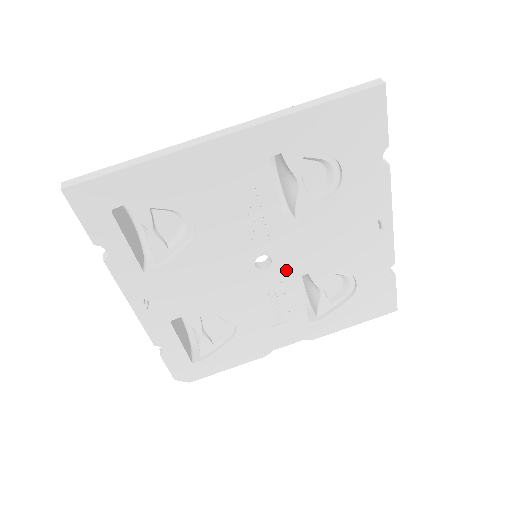
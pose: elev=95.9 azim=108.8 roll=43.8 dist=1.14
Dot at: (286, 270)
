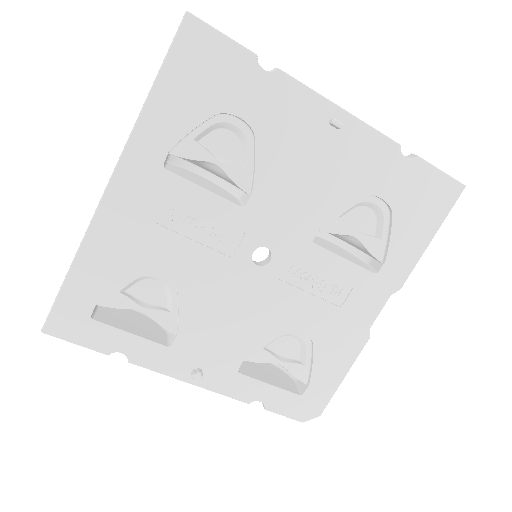
Dot at: (292, 245)
